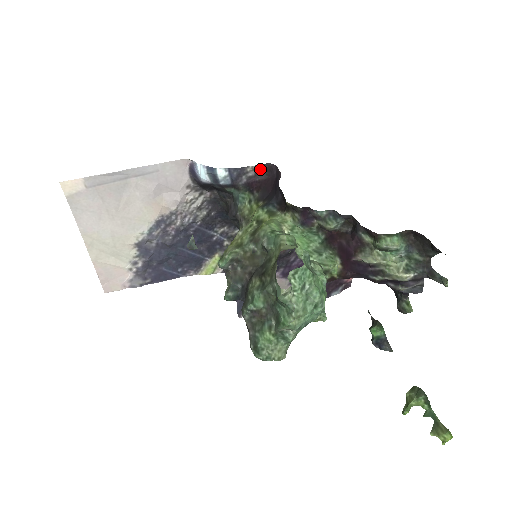
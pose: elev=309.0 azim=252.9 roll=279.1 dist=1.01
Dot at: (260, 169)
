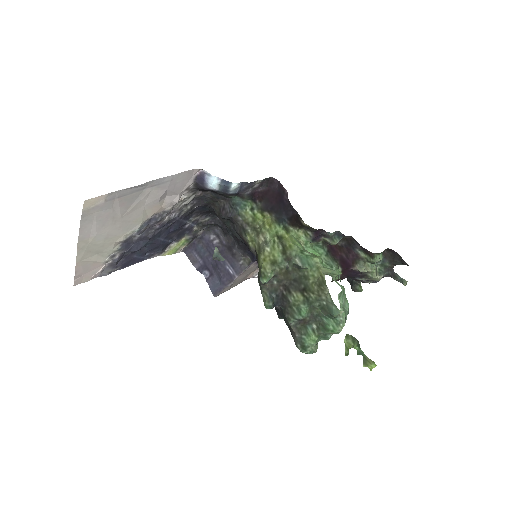
Dot at: (263, 181)
